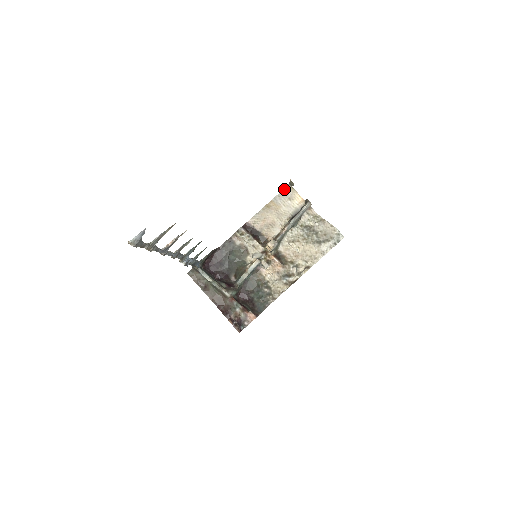
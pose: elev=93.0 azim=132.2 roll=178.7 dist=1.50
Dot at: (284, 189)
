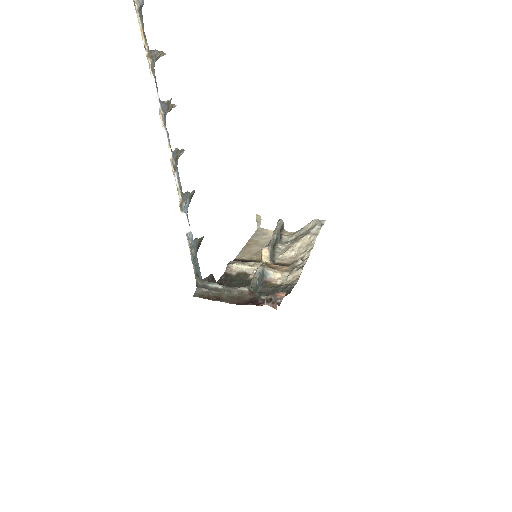
Dot at: (255, 232)
